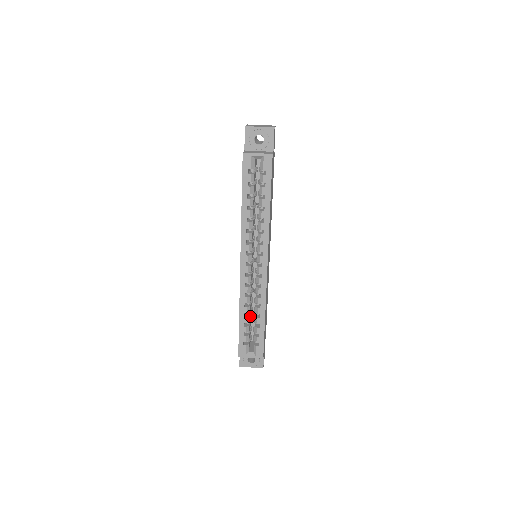
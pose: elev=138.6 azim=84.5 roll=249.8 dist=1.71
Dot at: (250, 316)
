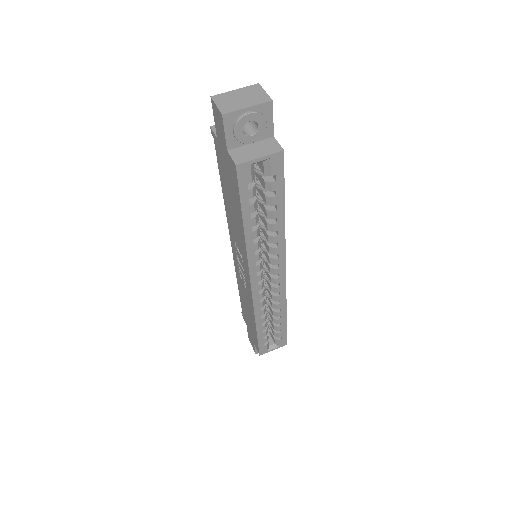
Dot at: occluded
